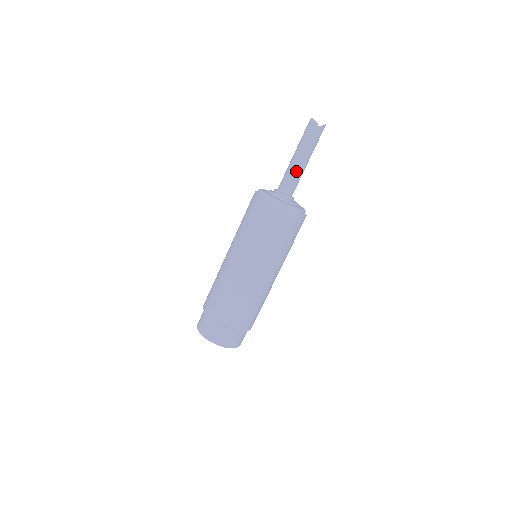
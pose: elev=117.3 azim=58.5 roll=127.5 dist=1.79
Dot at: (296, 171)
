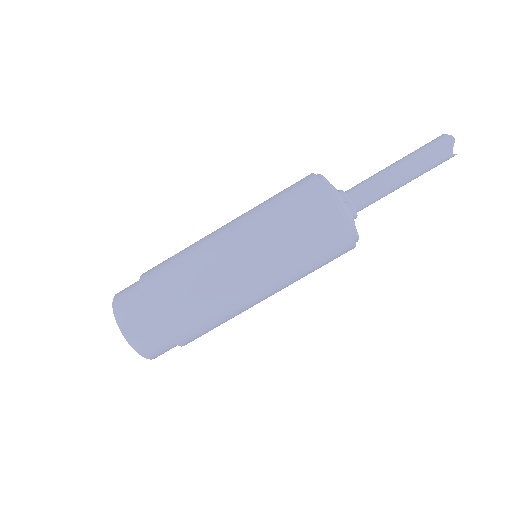
Dot at: (388, 189)
